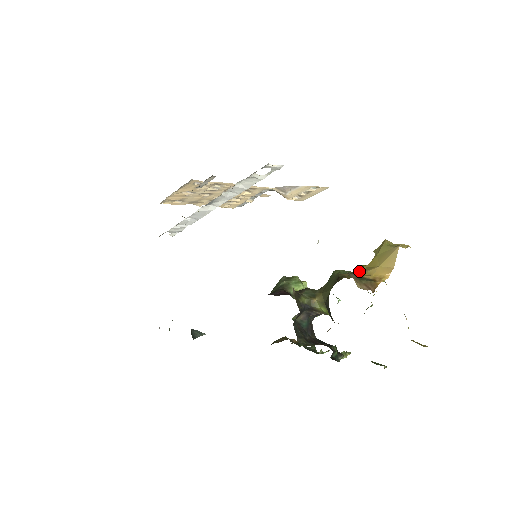
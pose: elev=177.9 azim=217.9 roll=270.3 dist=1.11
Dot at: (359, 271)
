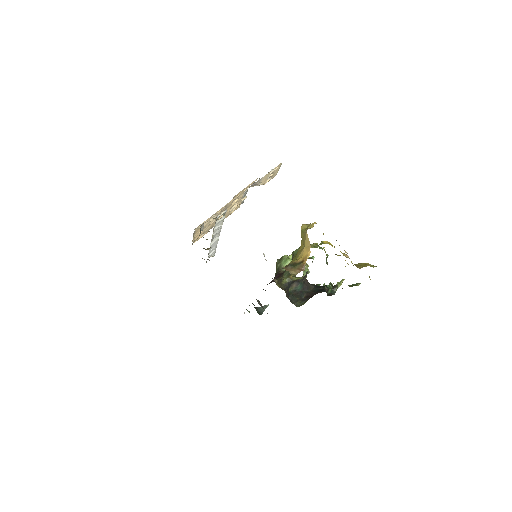
Dot at: (296, 256)
